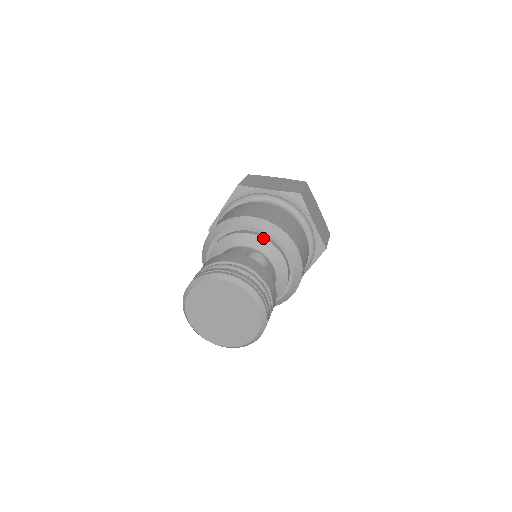
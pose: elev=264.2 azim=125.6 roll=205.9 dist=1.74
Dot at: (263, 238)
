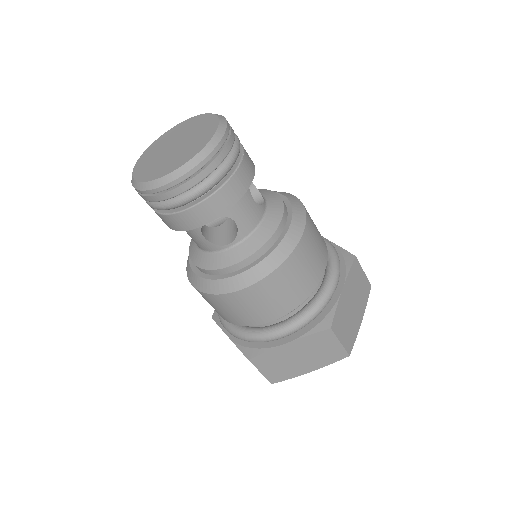
Dot at: (281, 198)
